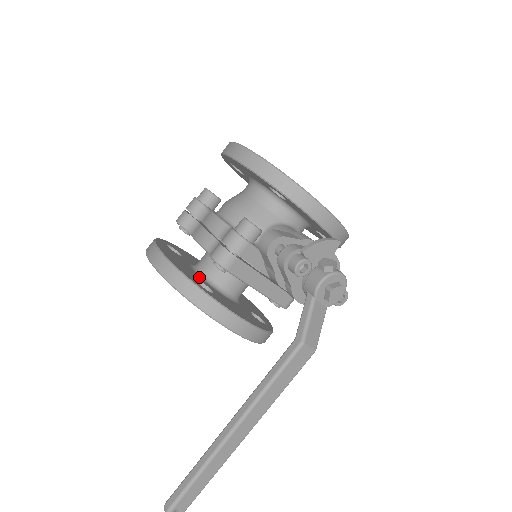
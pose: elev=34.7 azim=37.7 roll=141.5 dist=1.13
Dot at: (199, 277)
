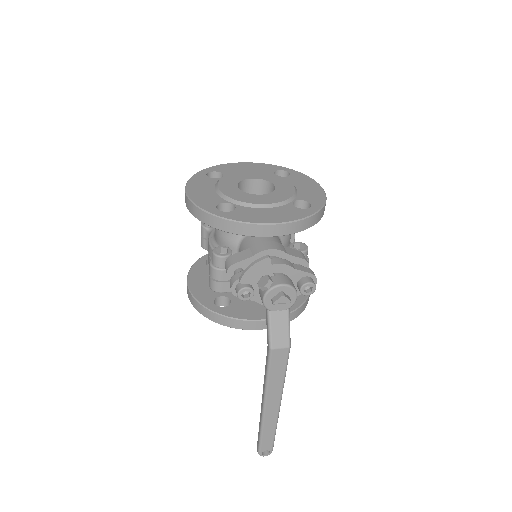
Dot at: occluded
